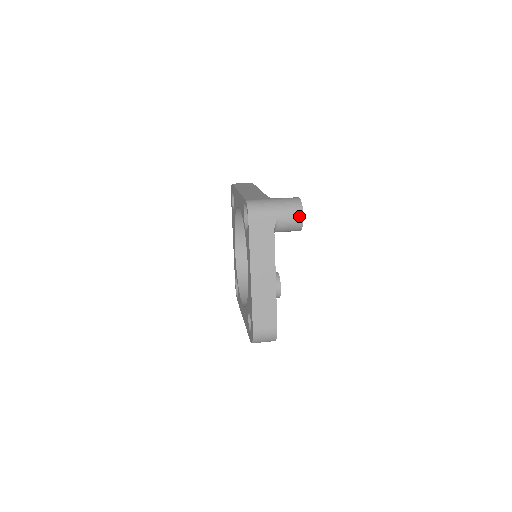
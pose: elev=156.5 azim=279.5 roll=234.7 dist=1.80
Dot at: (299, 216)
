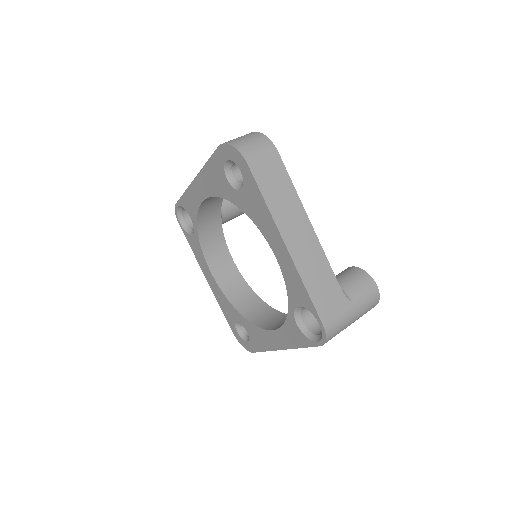
Dot at: occluded
